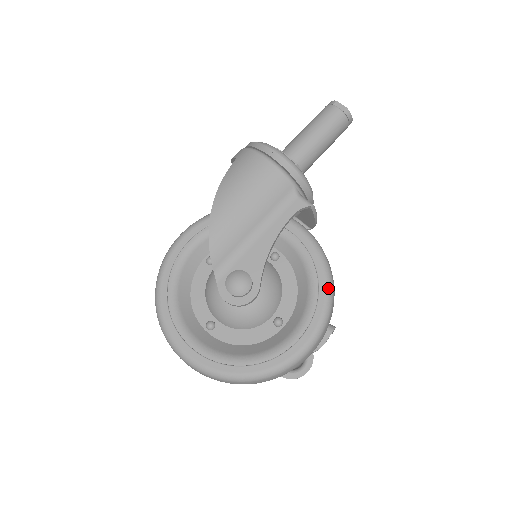
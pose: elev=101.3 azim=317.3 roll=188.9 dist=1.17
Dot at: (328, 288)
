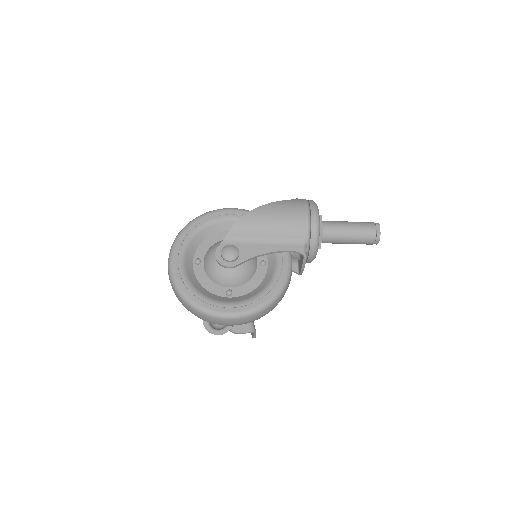
Dot at: (269, 301)
